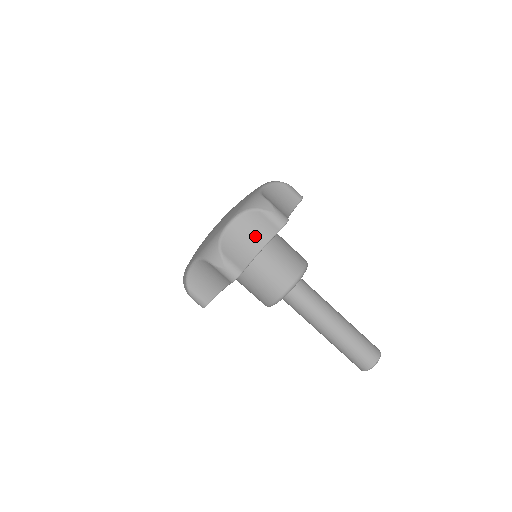
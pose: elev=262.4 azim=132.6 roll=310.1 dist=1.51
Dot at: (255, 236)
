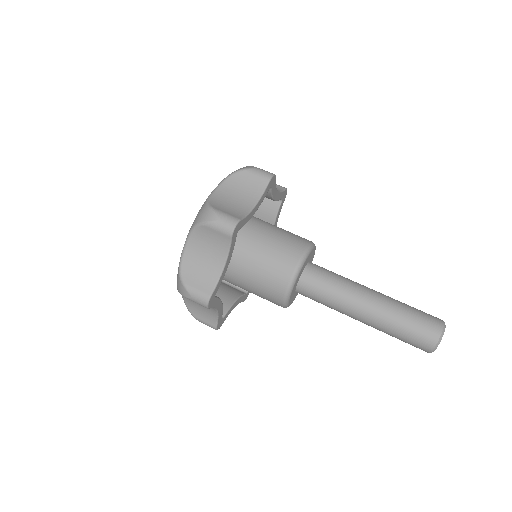
Dot at: (213, 252)
